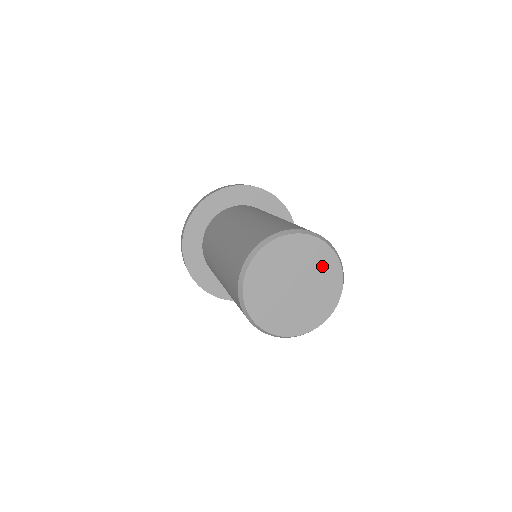
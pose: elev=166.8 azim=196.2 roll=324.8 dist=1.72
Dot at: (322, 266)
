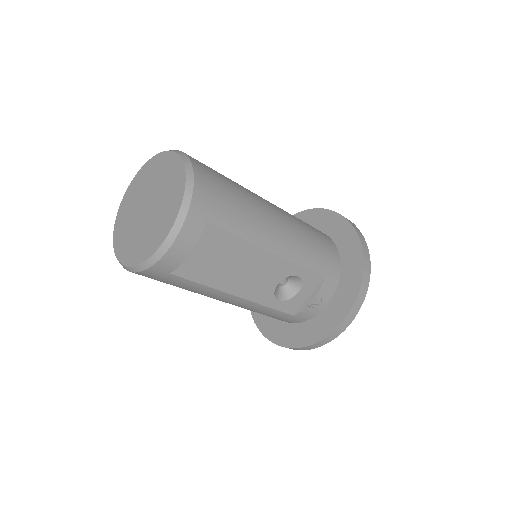
Dot at: (169, 176)
